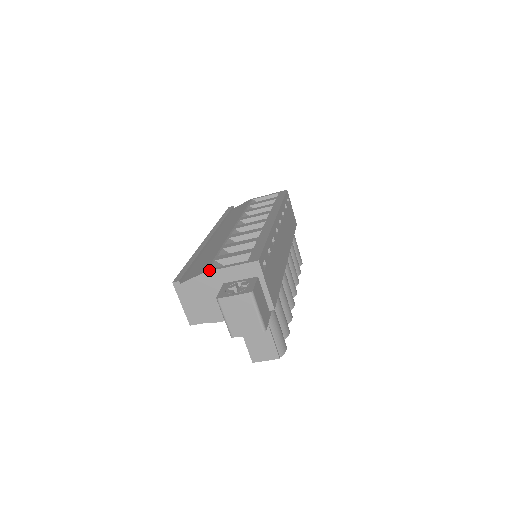
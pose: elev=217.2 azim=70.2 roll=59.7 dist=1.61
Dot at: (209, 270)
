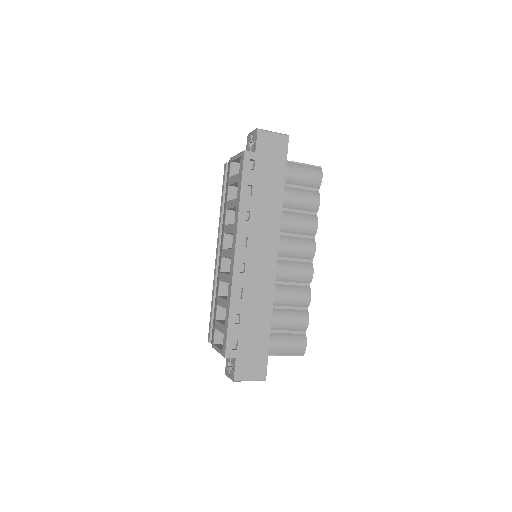
Dot at: (213, 347)
